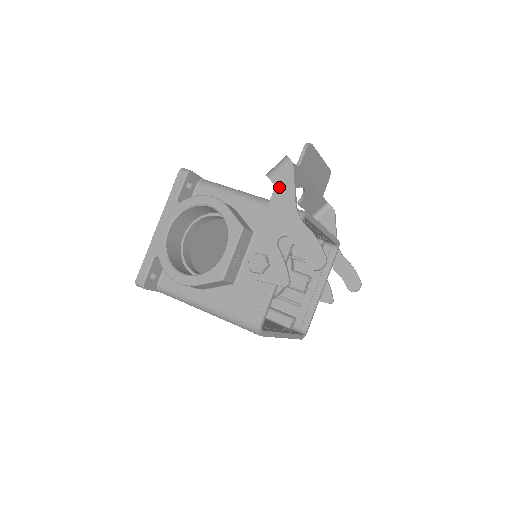
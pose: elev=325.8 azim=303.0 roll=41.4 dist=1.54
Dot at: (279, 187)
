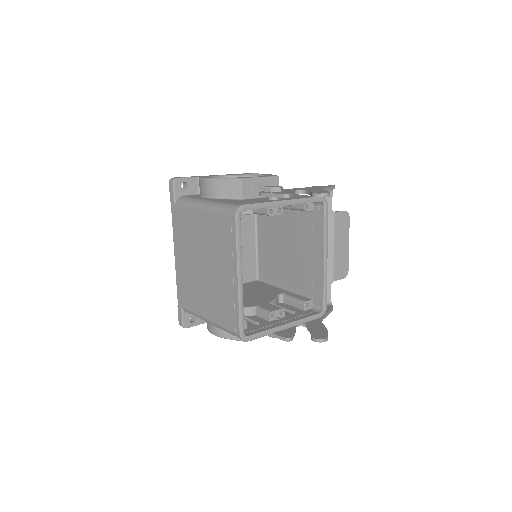
Dot at: occluded
